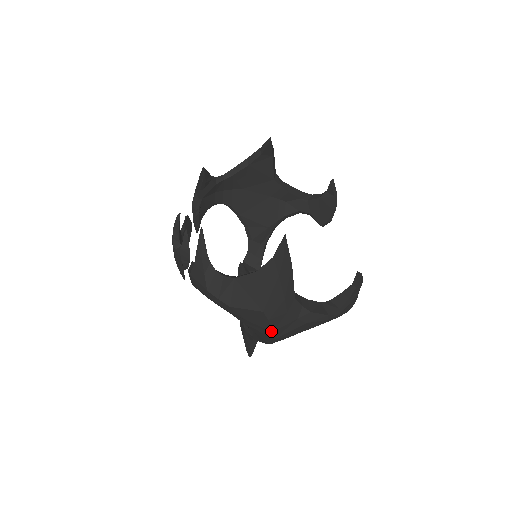
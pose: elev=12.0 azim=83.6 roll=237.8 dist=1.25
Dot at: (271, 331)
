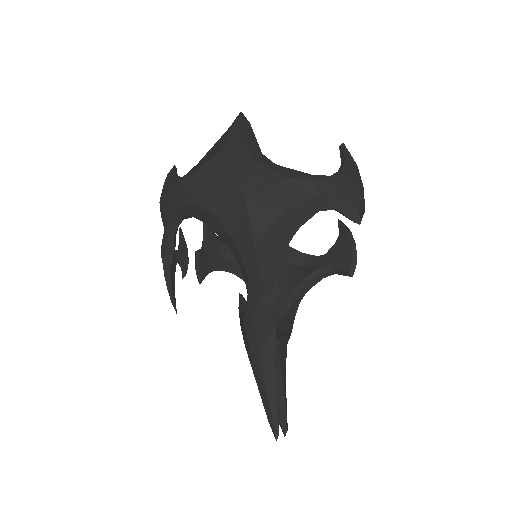
Dot at: (237, 182)
